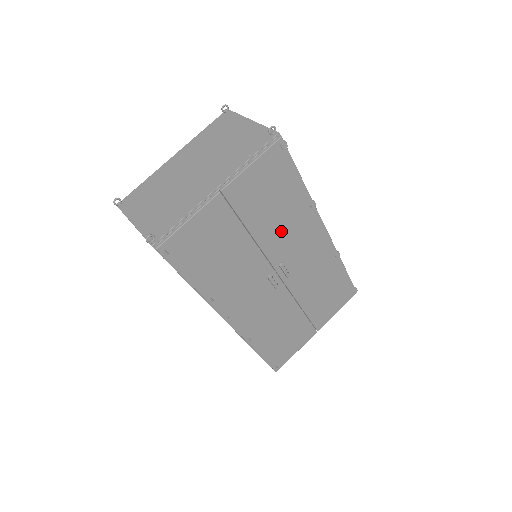
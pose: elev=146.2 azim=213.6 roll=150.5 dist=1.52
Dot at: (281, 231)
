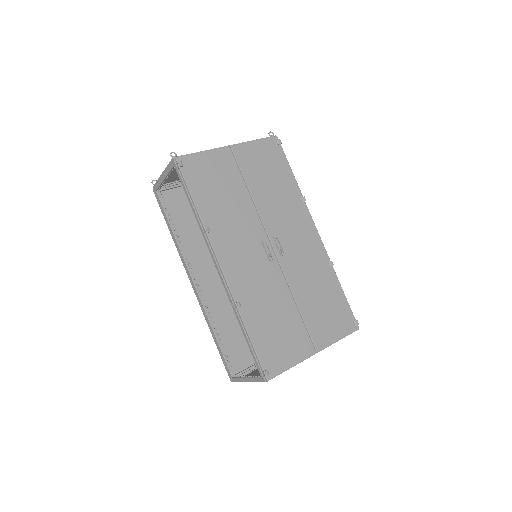
Dot at: (276, 206)
